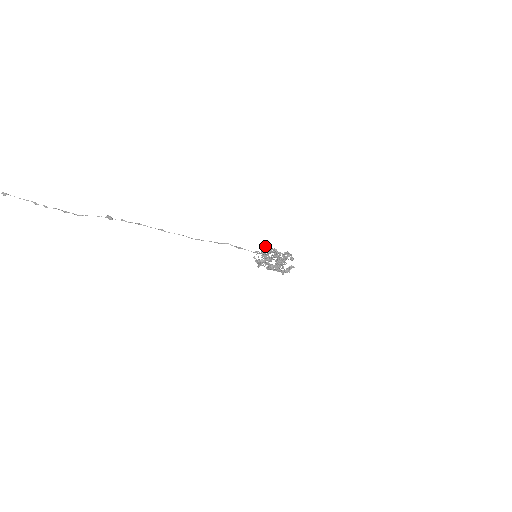
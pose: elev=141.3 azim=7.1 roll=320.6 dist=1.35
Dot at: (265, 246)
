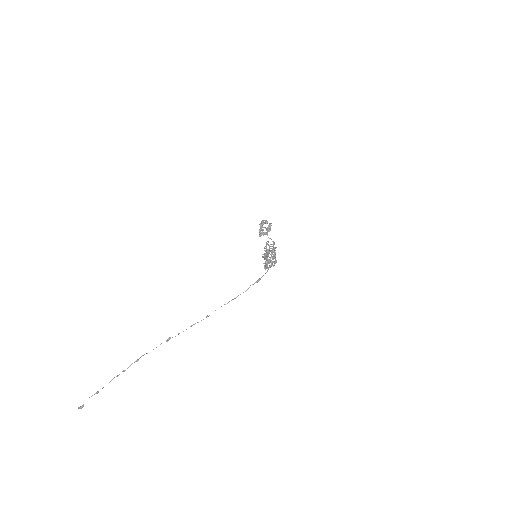
Dot at: (264, 255)
